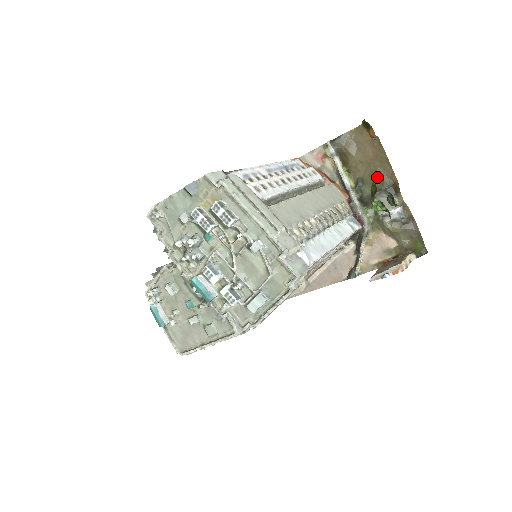
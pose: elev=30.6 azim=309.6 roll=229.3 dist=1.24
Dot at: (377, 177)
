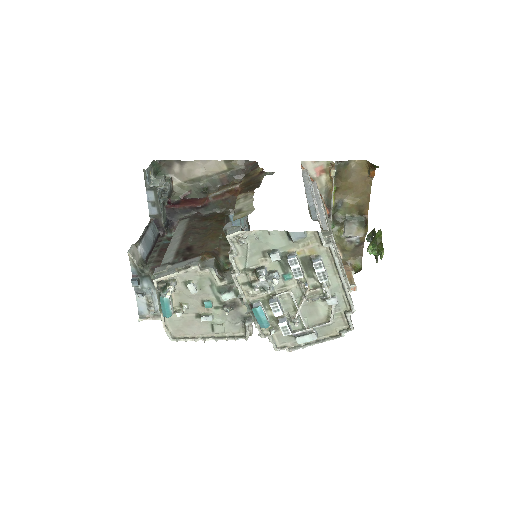
Dot at: (356, 206)
